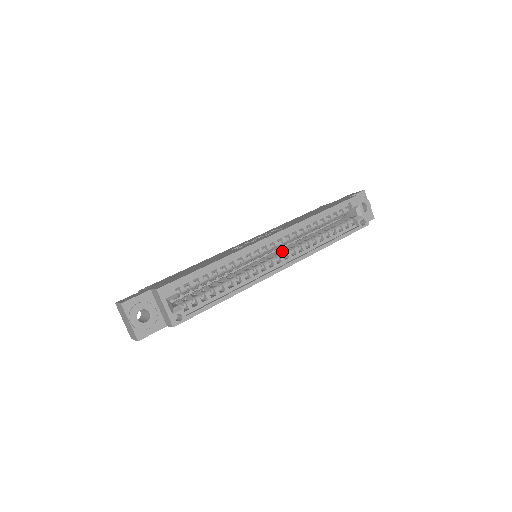
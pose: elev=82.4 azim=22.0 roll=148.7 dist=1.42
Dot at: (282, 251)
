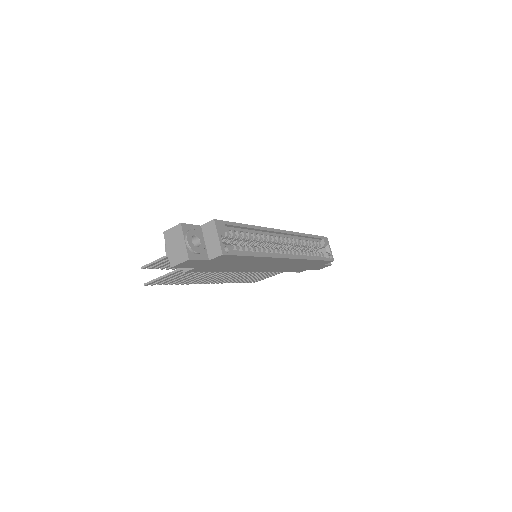
Dot at: occluded
